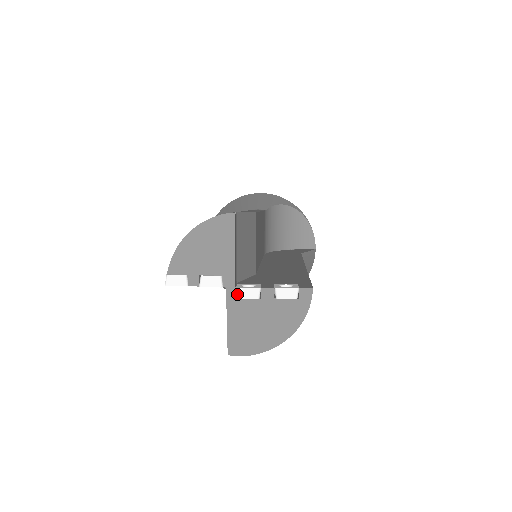
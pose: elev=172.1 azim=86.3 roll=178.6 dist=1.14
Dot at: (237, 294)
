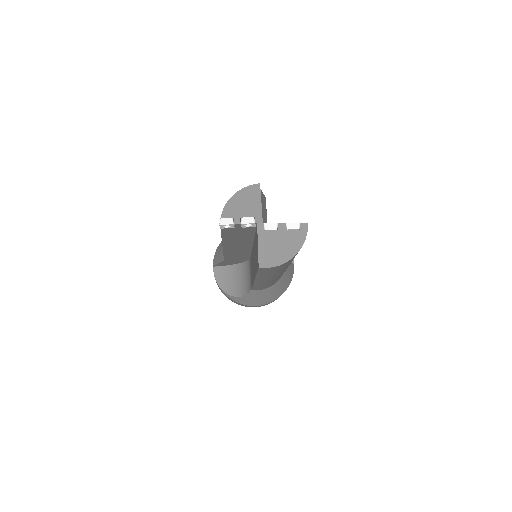
Dot at: (264, 227)
